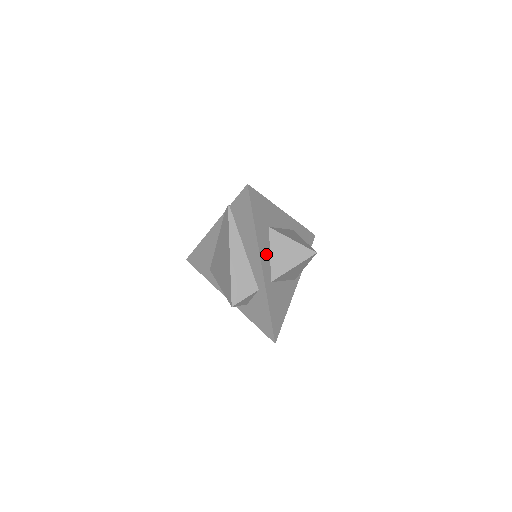
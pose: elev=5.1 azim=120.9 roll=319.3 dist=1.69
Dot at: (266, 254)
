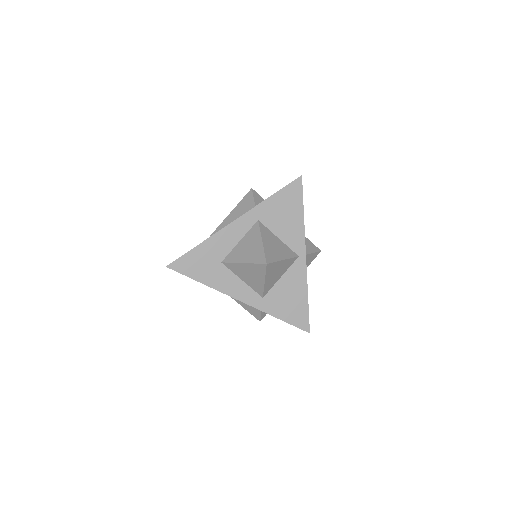
Dot at: (237, 286)
